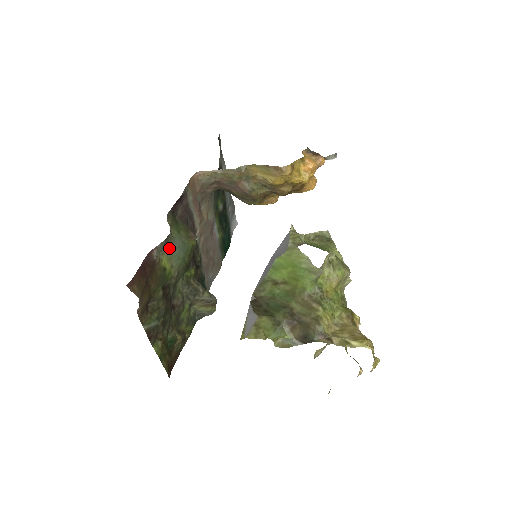
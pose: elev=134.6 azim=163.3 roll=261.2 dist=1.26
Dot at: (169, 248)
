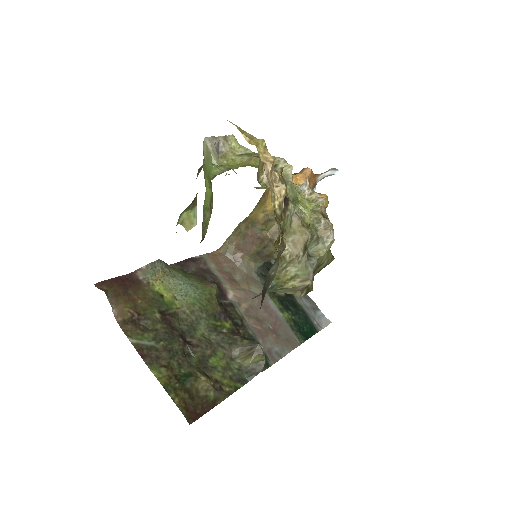
Dot at: (165, 279)
